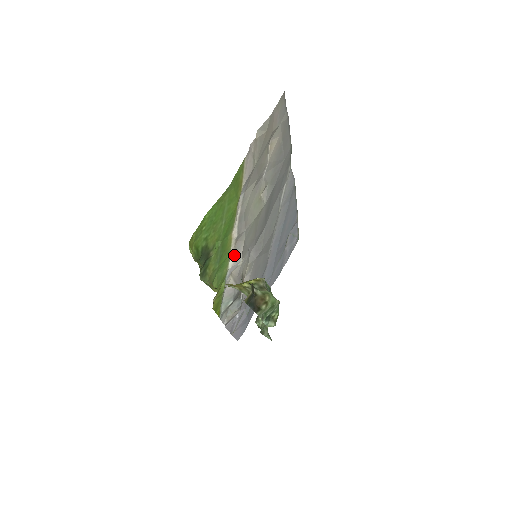
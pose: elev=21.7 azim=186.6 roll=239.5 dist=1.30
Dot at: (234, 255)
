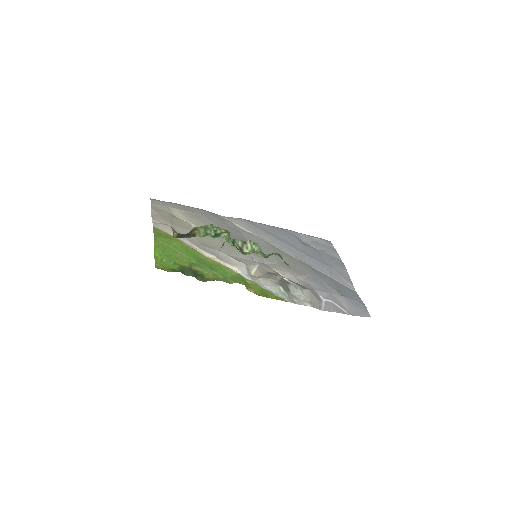
Dot at: (232, 265)
